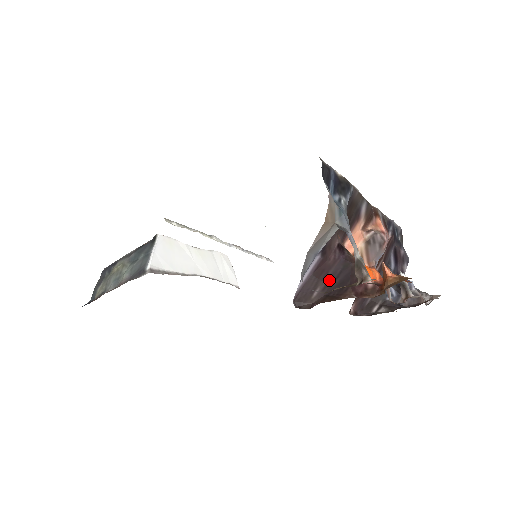
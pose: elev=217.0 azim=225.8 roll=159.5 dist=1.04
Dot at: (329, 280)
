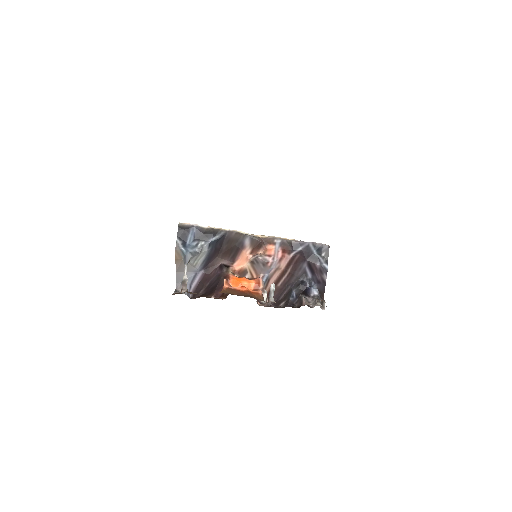
Dot at: (209, 285)
